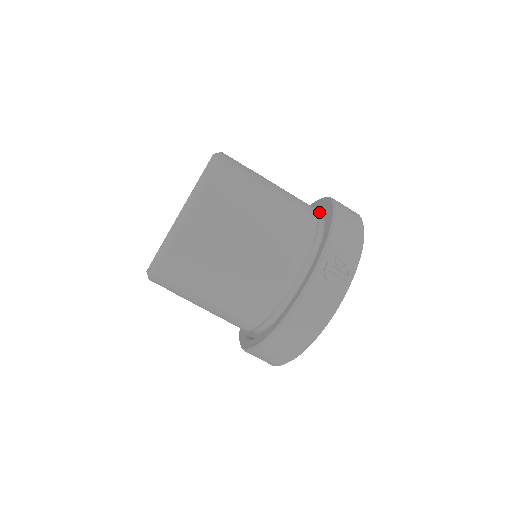
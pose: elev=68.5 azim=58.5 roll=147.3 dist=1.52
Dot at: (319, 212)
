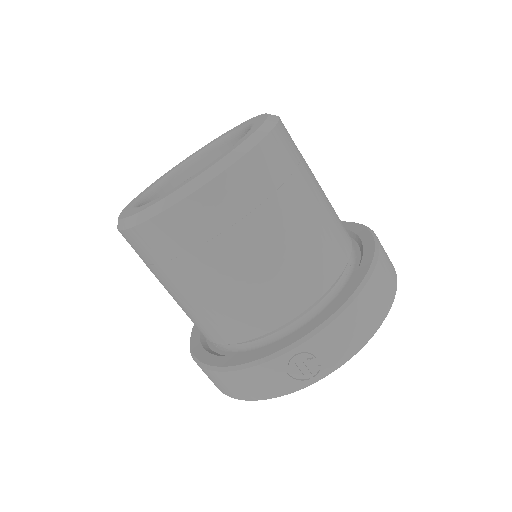
Dot at: (358, 252)
